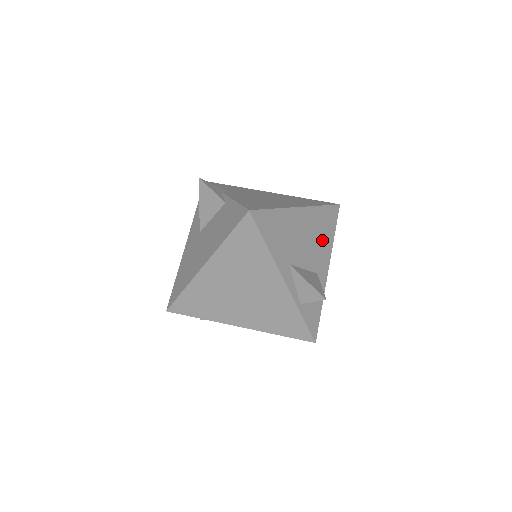
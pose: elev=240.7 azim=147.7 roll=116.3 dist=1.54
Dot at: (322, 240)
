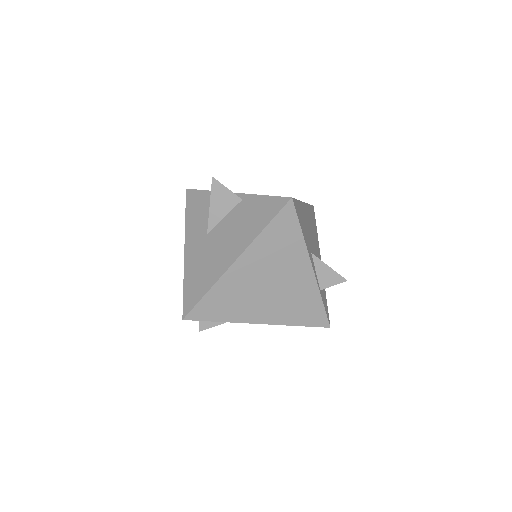
Dot at: (315, 235)
